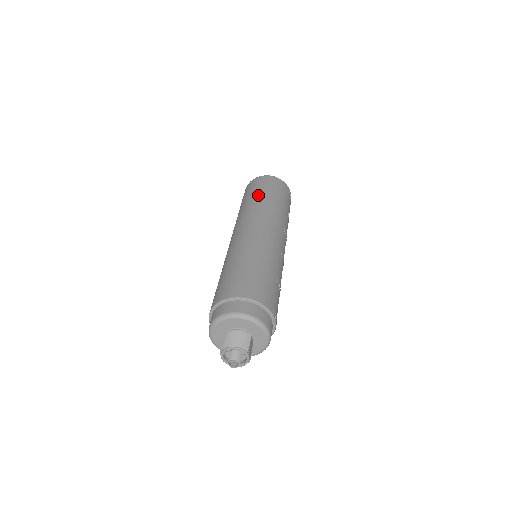
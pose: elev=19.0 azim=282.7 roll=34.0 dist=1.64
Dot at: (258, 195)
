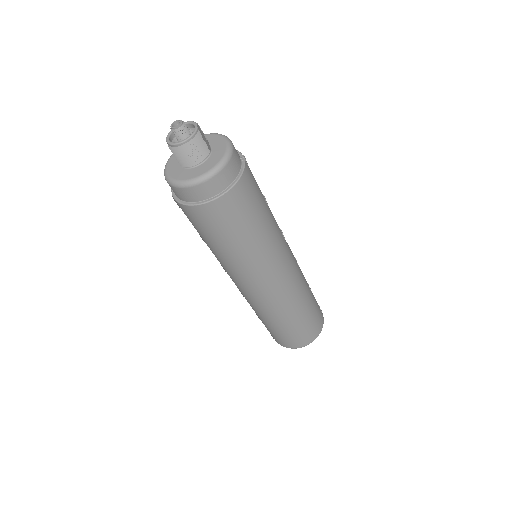
Dot at: occluded
